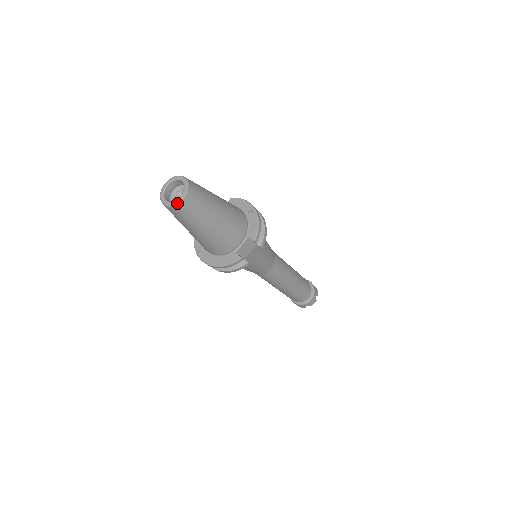
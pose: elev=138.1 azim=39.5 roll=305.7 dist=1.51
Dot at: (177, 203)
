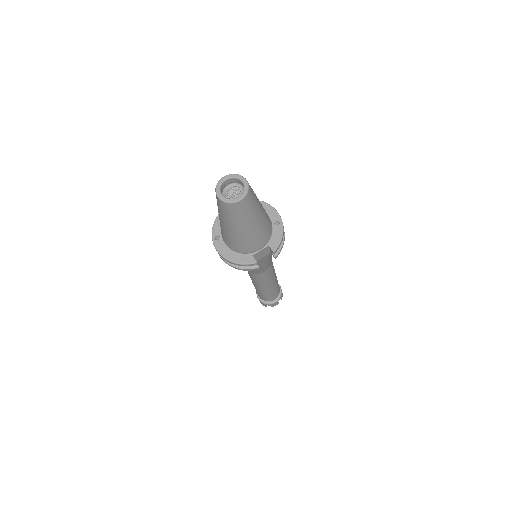
Dot at: (233, 202)
